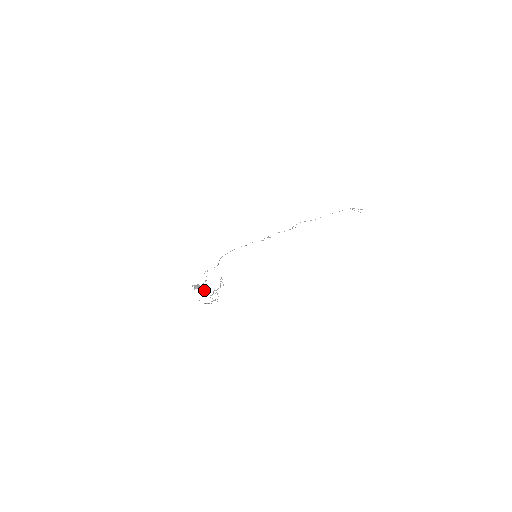
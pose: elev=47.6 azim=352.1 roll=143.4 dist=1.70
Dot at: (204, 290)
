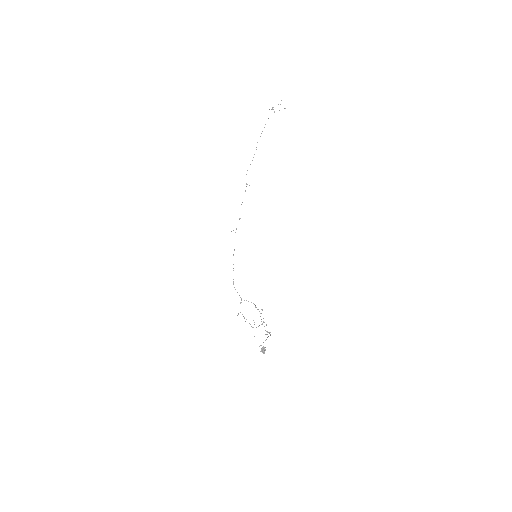
Dot at: occluded
